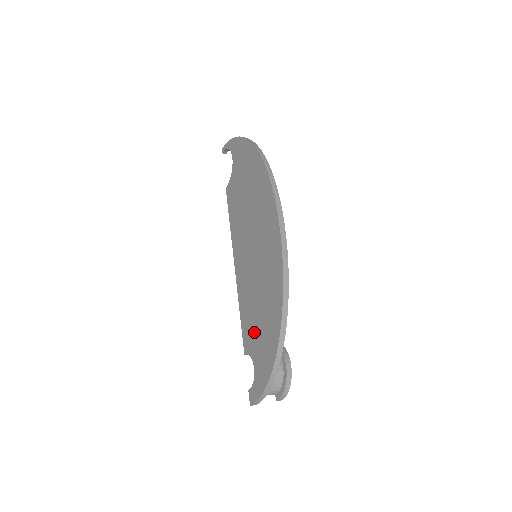
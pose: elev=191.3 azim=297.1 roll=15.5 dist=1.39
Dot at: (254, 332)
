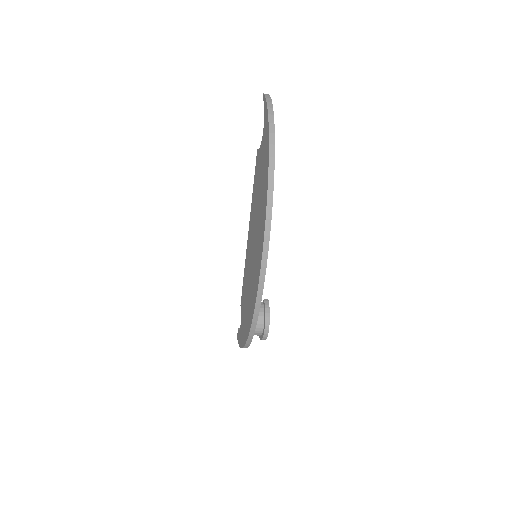
Dot at: (243, 307)
